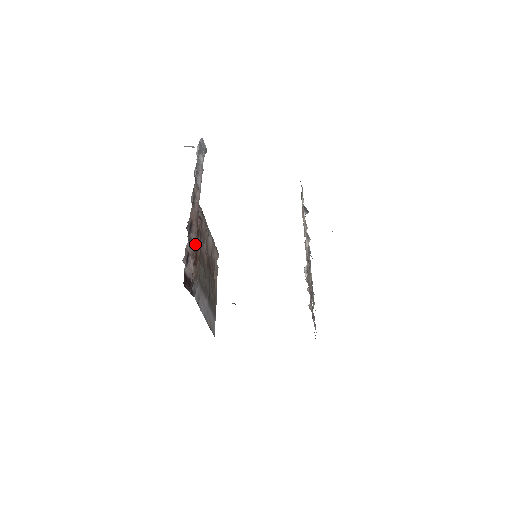
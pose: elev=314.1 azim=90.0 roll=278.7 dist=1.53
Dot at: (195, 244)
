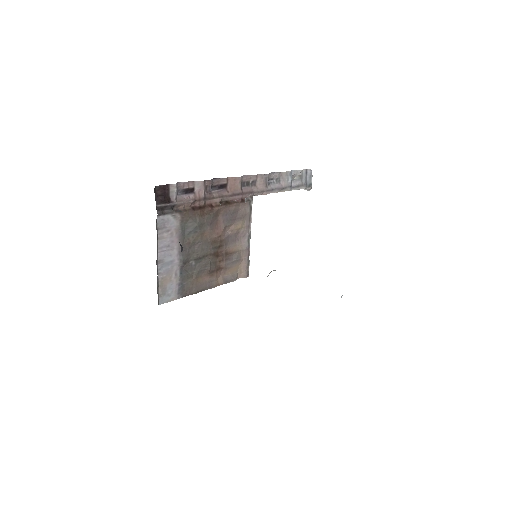
Dot at: (212, 202)
